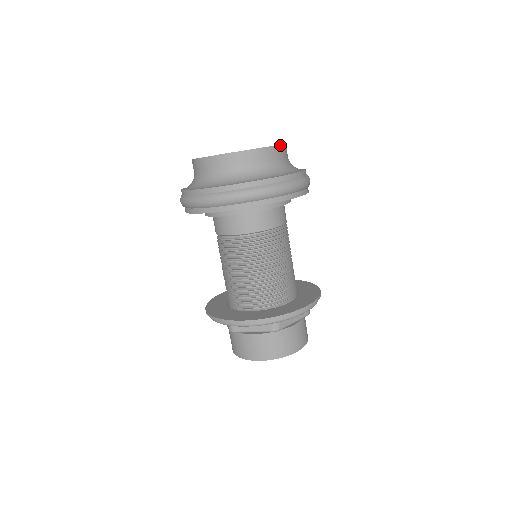
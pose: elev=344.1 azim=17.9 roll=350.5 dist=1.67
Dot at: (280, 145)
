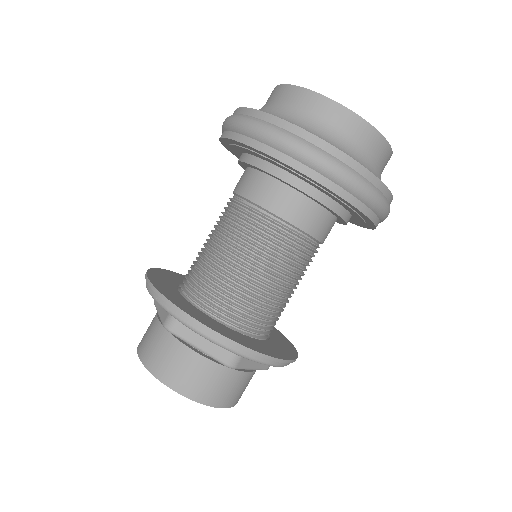
Dot at: (392, 152)
